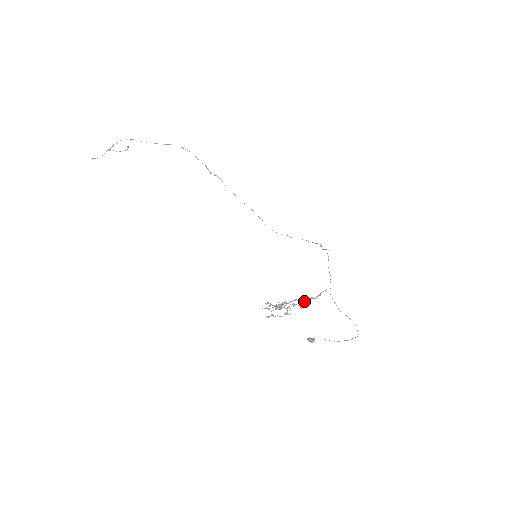
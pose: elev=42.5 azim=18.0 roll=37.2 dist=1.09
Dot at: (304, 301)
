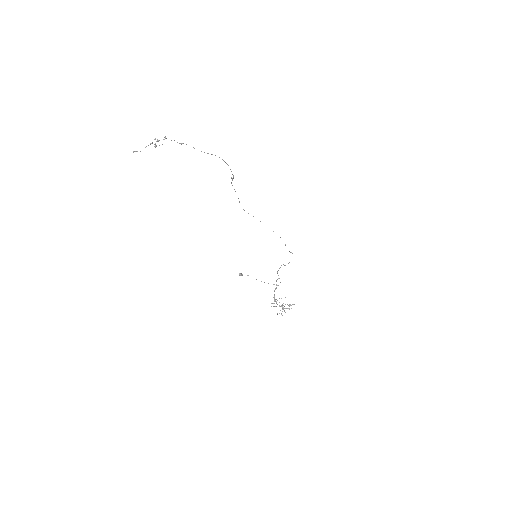
Dot at: occluded
